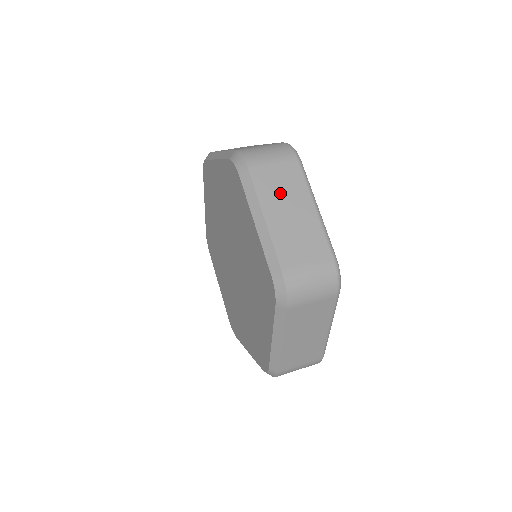
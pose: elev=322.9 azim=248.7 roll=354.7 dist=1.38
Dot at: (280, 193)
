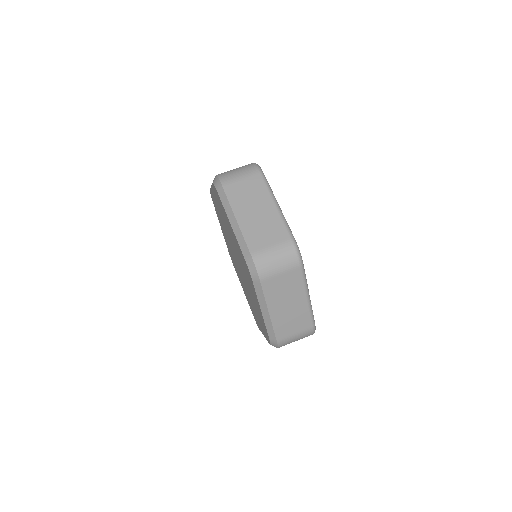
Dot at: (247, 199)
